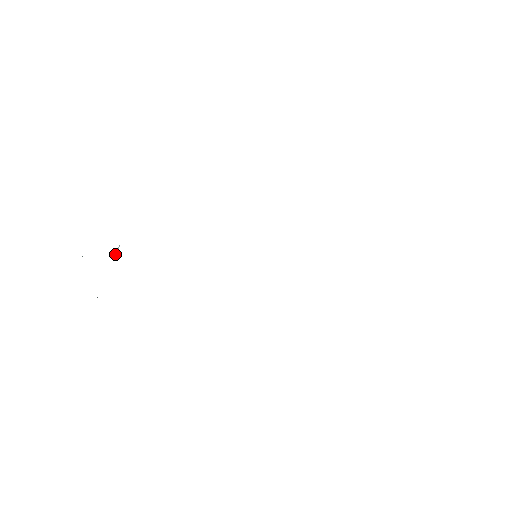
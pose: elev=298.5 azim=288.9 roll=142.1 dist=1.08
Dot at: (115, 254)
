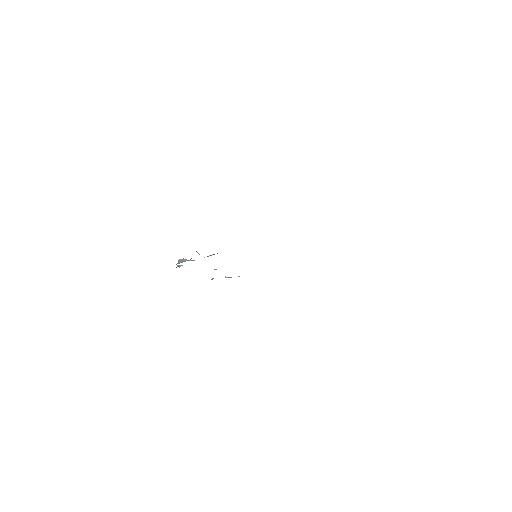
Dot at: occluded
